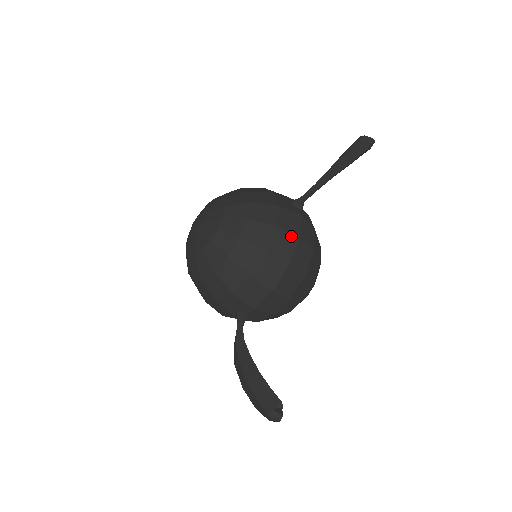
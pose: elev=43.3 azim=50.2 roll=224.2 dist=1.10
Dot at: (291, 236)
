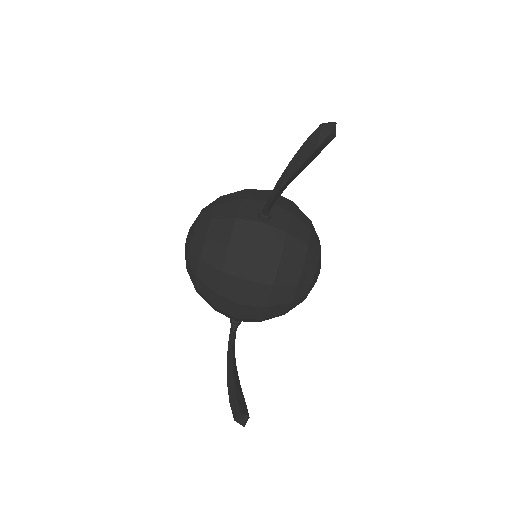
Dot at: occluded
